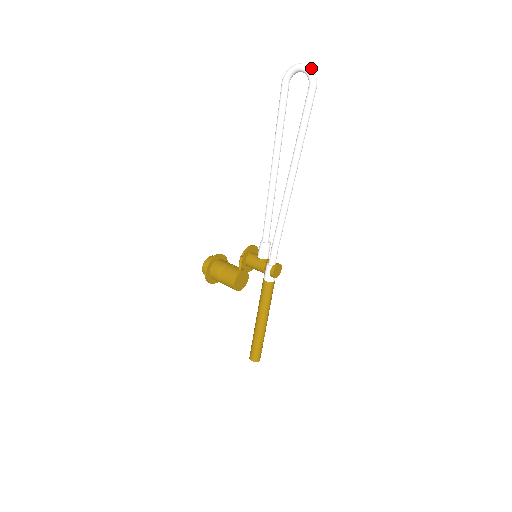
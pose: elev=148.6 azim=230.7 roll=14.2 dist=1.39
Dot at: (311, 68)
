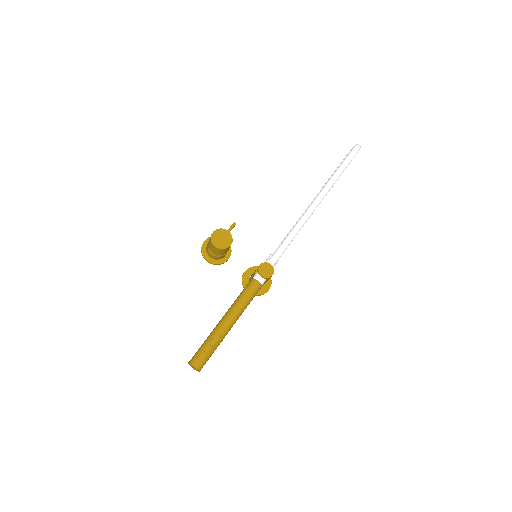
Dot at: occluded
